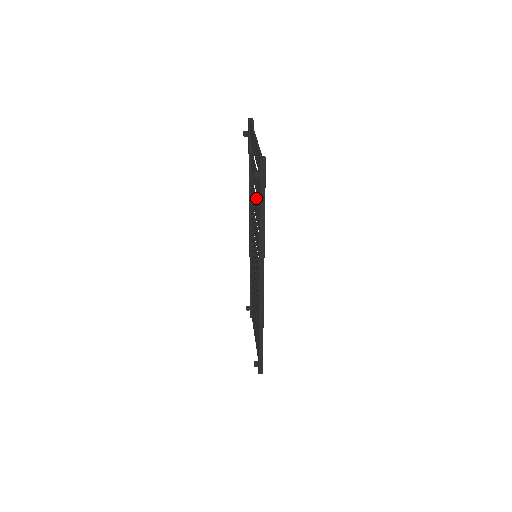
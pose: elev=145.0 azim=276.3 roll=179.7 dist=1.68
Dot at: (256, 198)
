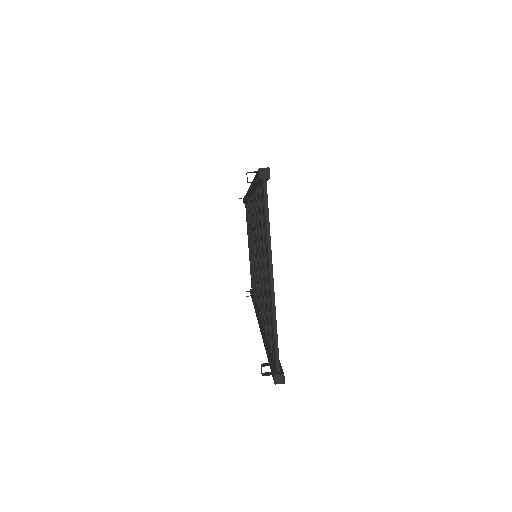
Dot at: occluded
